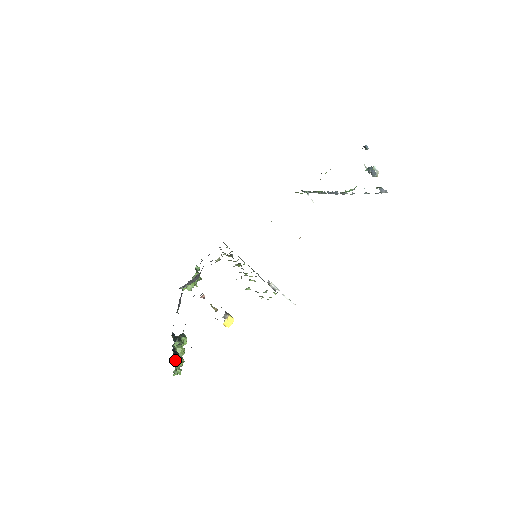
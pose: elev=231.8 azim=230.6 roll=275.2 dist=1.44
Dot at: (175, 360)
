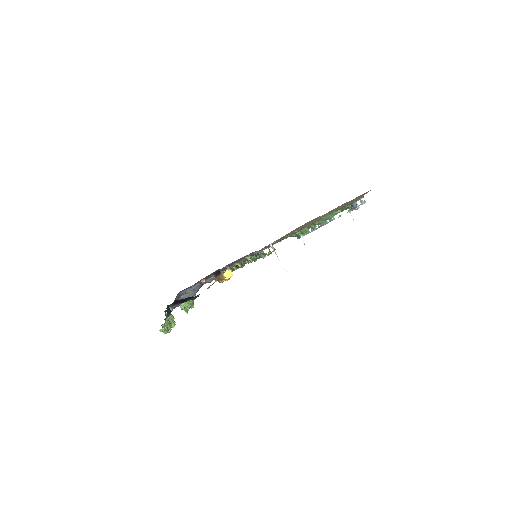
Dot at: (168, 313)
